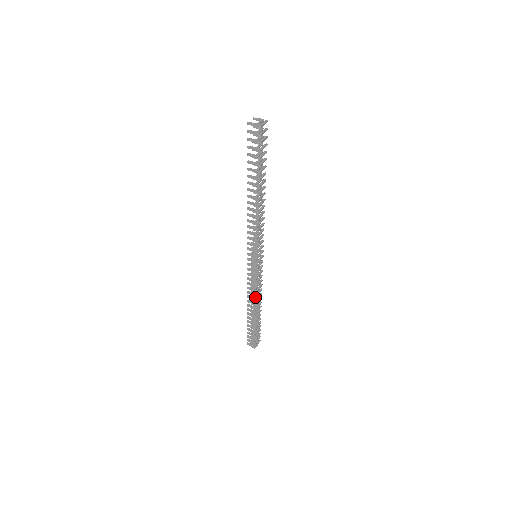
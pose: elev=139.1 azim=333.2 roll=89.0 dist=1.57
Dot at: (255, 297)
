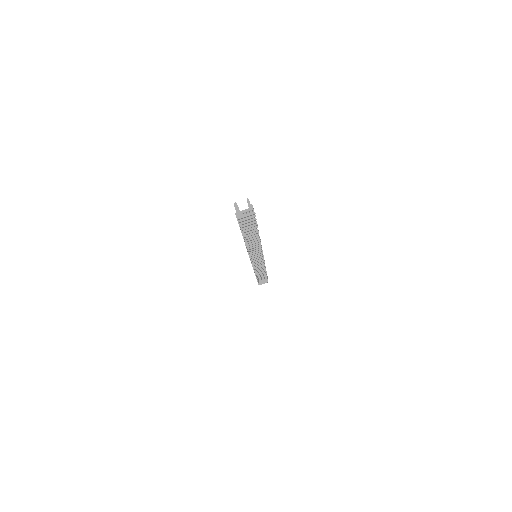
Dot at: occluded
